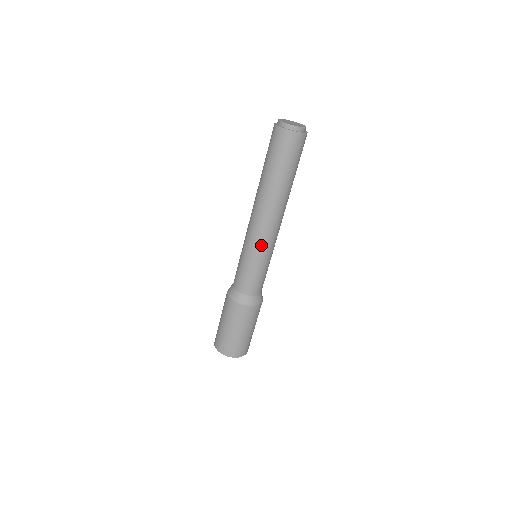
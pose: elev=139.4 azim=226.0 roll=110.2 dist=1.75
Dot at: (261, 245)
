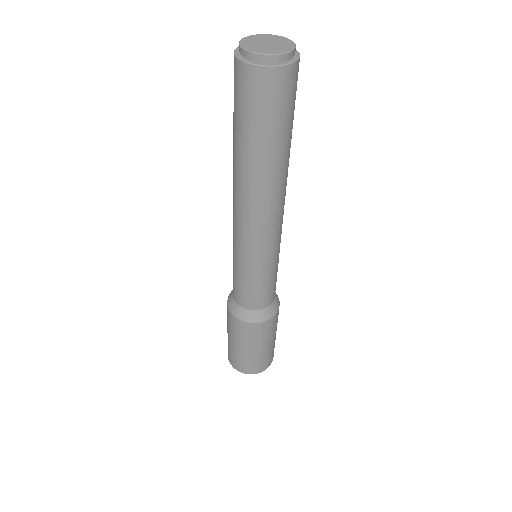
Dot at: (276, 245)
